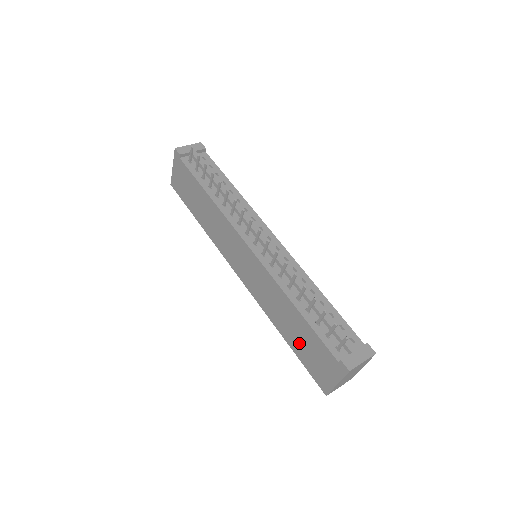
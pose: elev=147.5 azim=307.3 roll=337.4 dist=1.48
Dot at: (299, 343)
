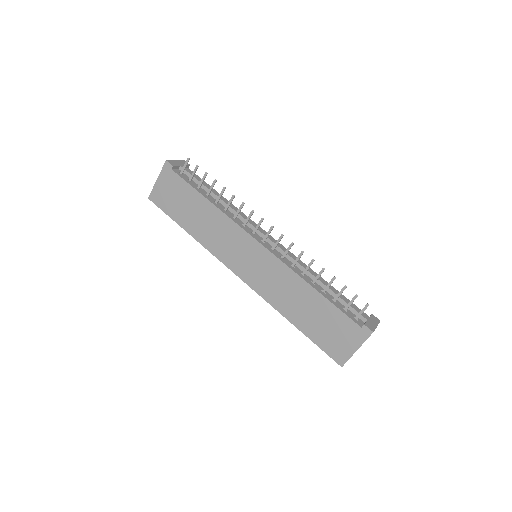
Dot at: (314, 324)
